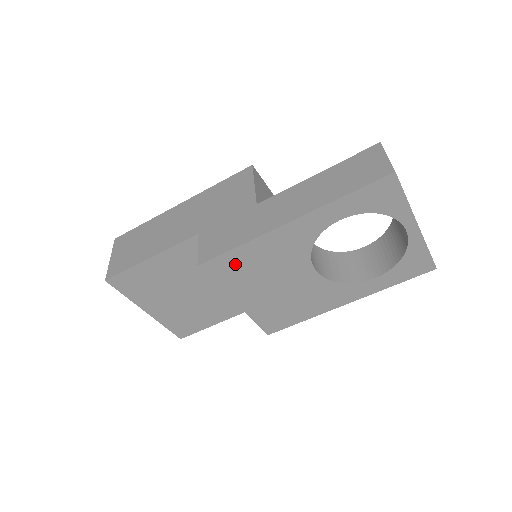
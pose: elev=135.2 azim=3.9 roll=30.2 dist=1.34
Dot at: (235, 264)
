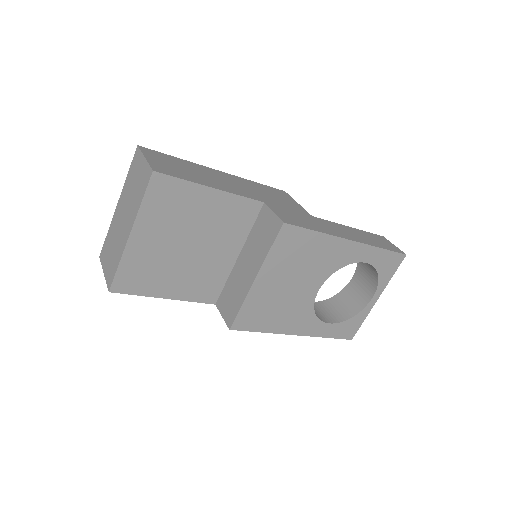
Dot at: (299, 243)
